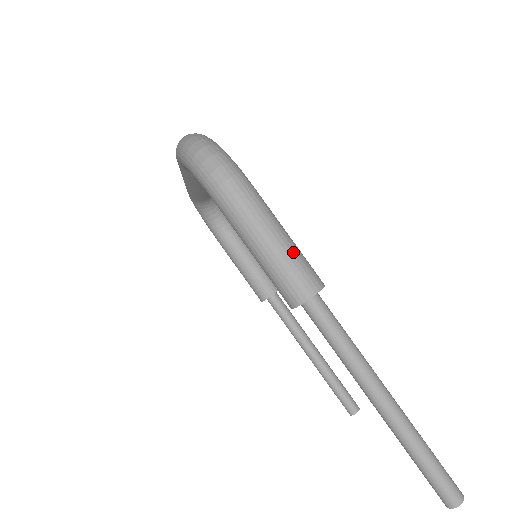
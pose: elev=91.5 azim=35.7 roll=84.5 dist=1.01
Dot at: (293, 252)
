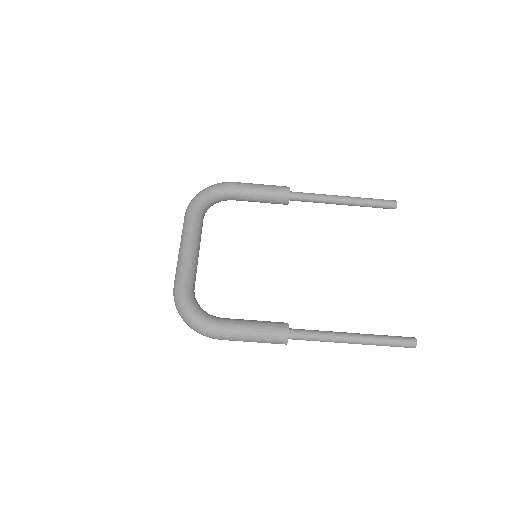
Dot at: (263, 339)
